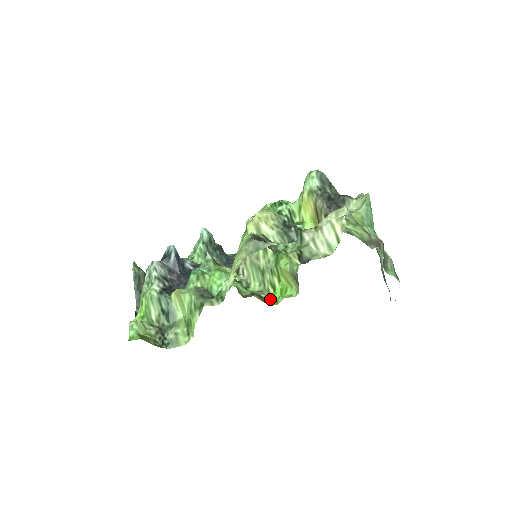
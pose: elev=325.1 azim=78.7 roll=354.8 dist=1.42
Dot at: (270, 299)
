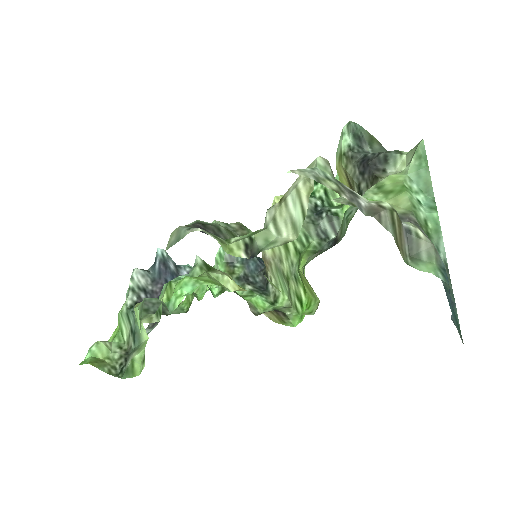
Dot at: (296, 318)
